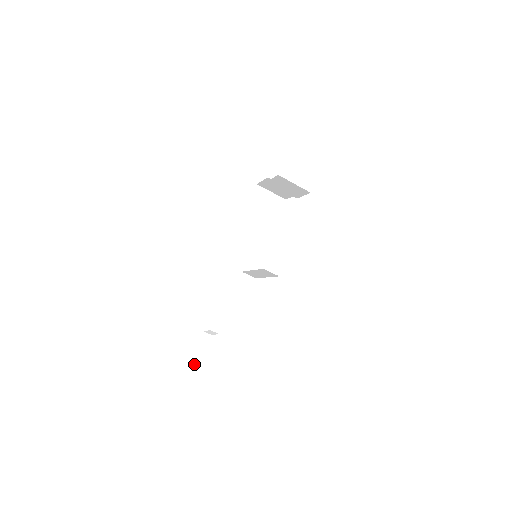
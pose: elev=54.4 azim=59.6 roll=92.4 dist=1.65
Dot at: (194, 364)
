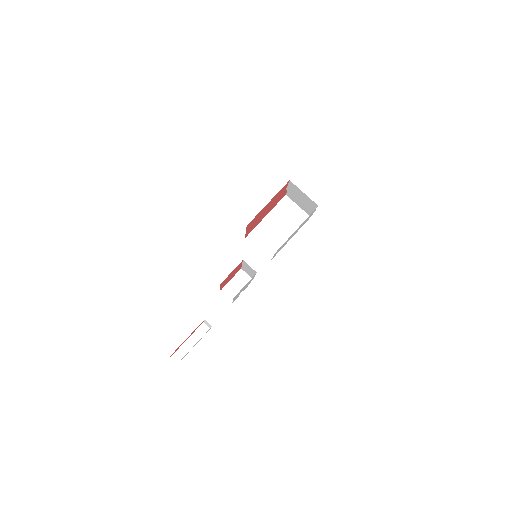
Dot at: (182, 347)
